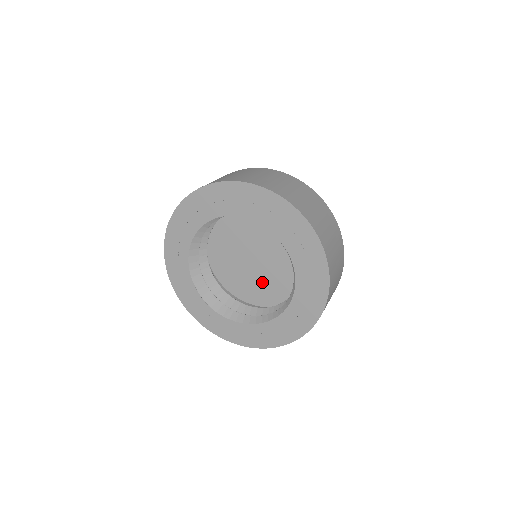
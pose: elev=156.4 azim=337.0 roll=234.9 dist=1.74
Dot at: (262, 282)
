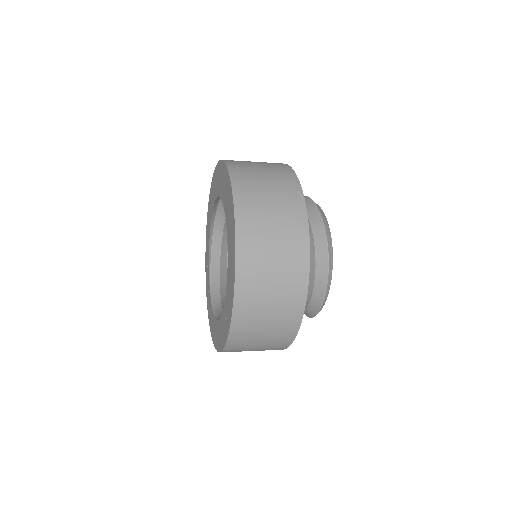
Dot at: occluded
